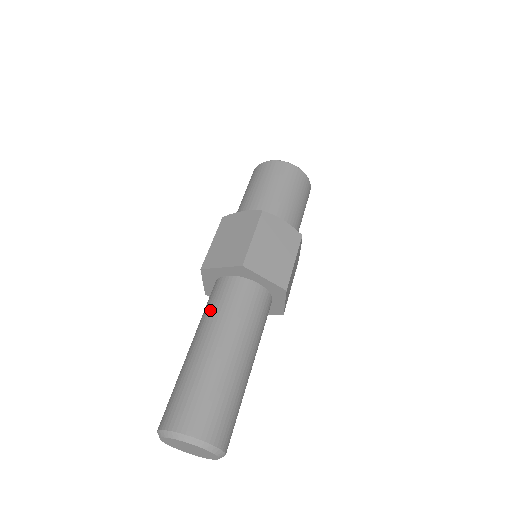
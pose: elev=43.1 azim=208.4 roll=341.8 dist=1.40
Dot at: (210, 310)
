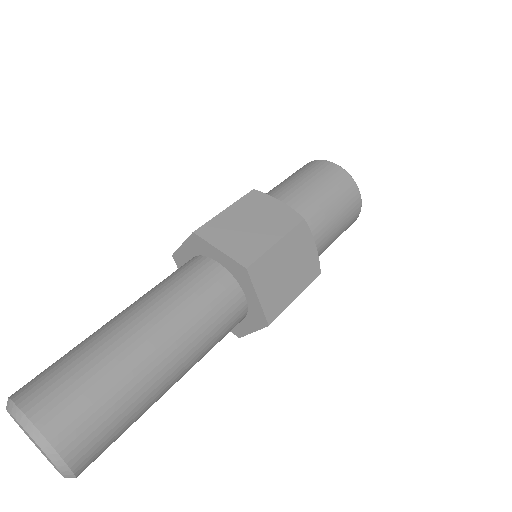
Dot at: (173, 289)
